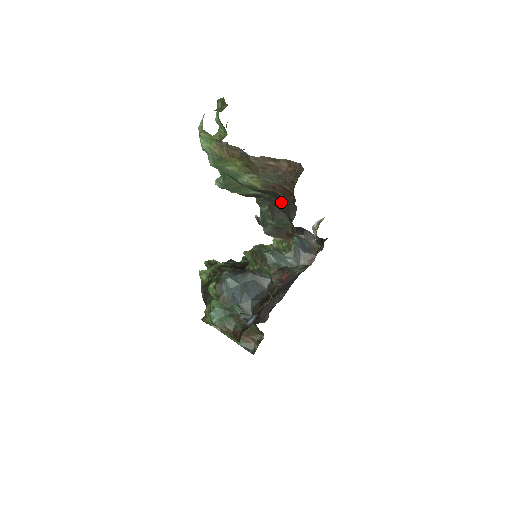
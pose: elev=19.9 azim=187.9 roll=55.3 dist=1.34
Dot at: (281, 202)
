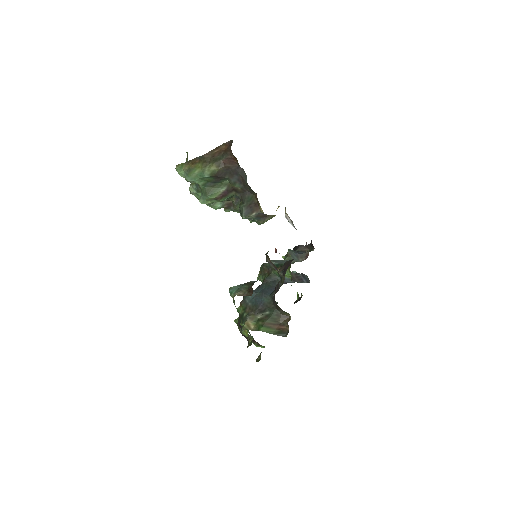
Dot at: (236, 177)
